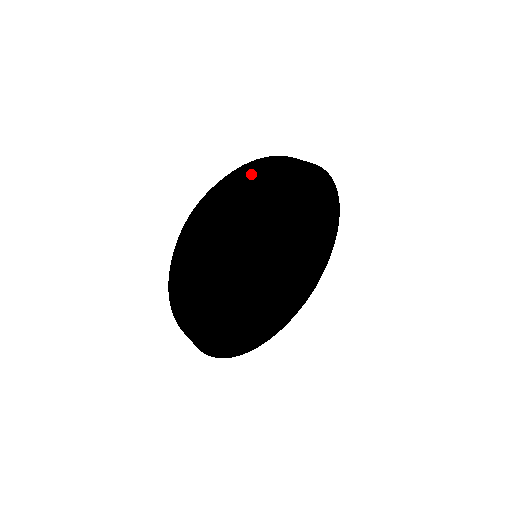
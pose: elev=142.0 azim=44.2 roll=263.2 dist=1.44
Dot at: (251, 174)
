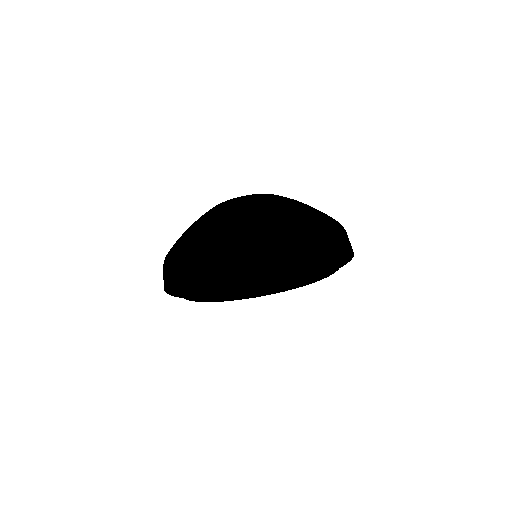
Dot at: (275, 237)
